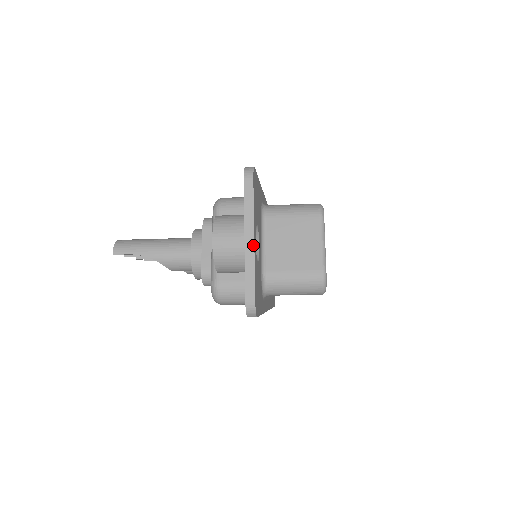
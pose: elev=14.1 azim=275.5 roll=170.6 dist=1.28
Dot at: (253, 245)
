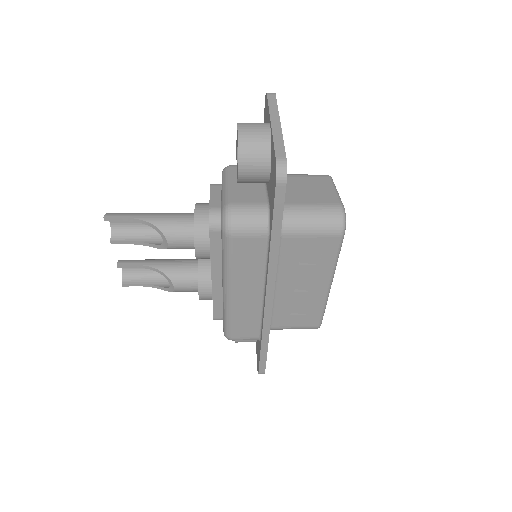
Dot at: (280, 126)
